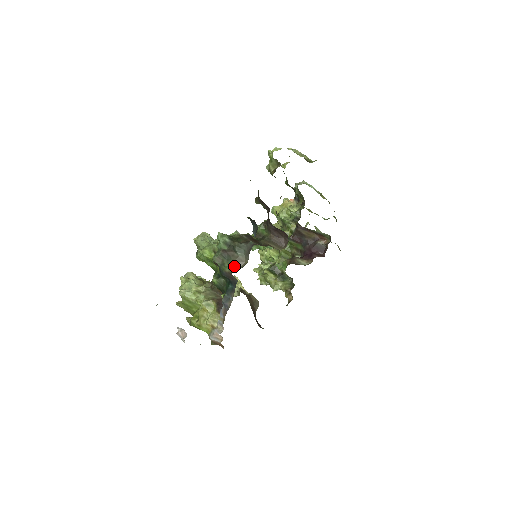
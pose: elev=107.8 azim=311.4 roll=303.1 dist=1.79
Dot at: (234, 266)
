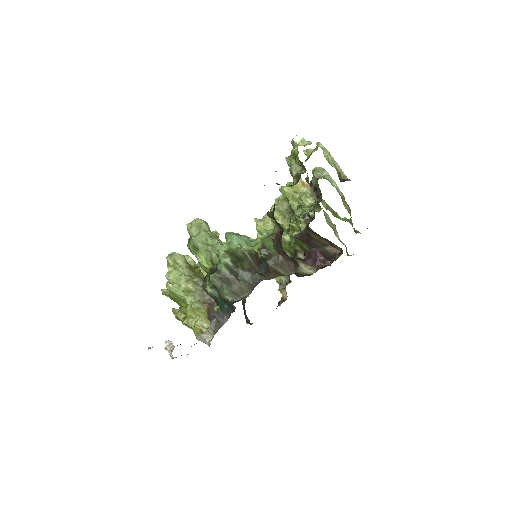
Dot at: (234, 294)
